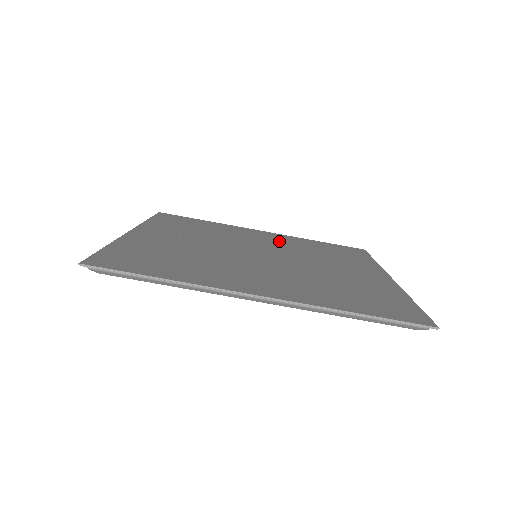
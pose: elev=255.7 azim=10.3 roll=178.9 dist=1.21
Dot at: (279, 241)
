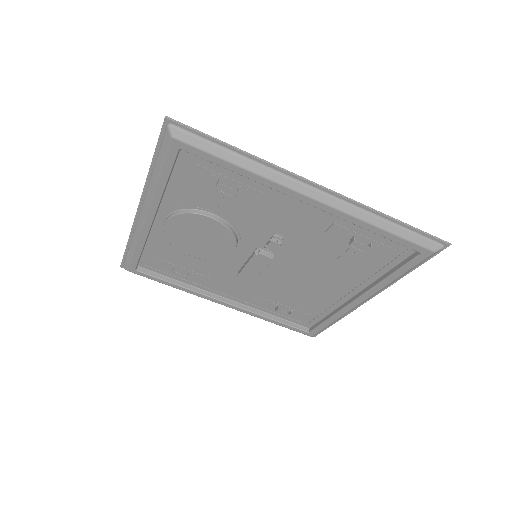
Dot at: (250, 293)
